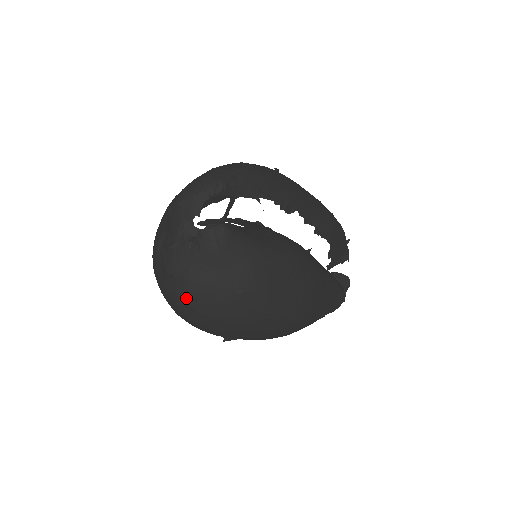
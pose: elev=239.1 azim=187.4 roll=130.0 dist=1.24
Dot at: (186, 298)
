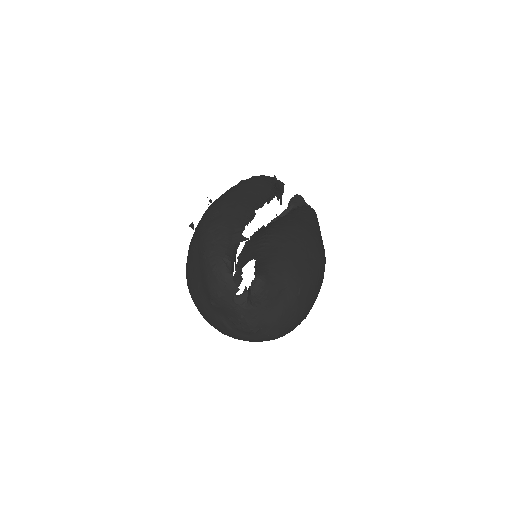
Dot at: (278, 330)
